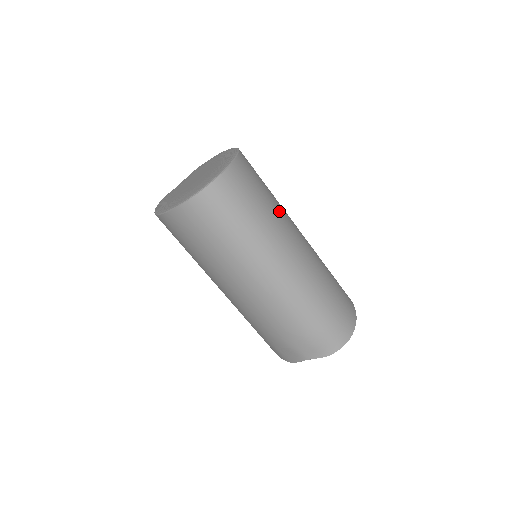
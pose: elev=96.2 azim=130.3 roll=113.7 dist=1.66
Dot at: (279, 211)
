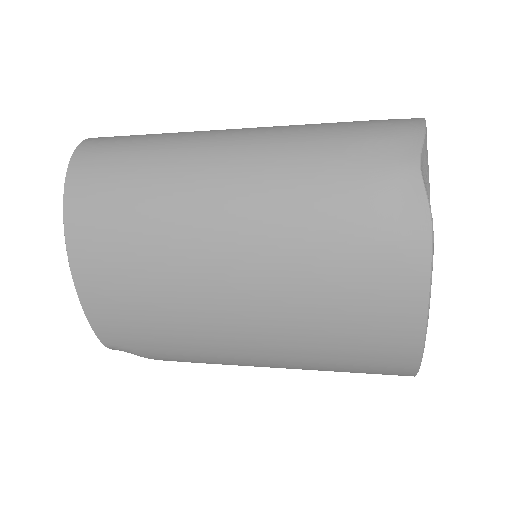
Dot at: occluded
